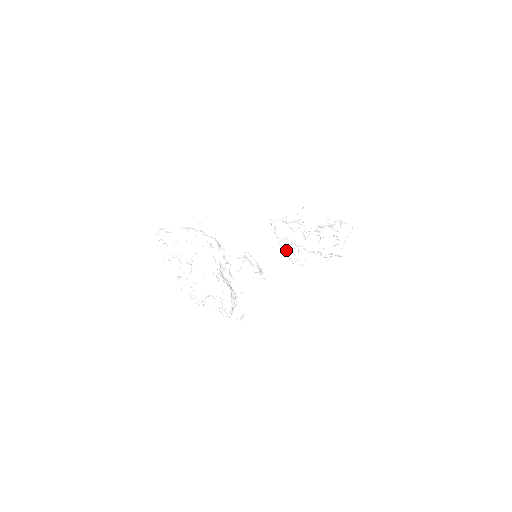
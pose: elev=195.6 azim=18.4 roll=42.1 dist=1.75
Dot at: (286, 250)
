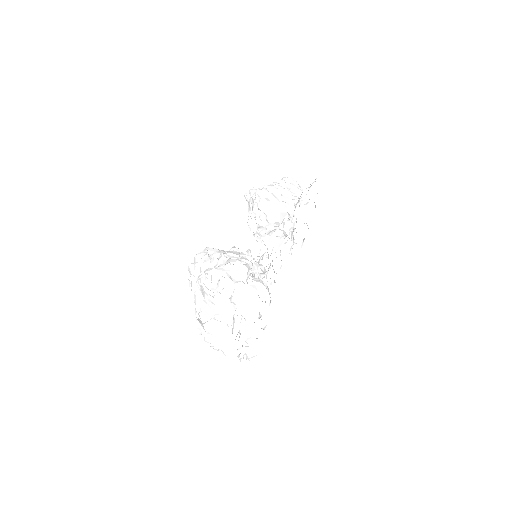
Dot at: (262, 230)
